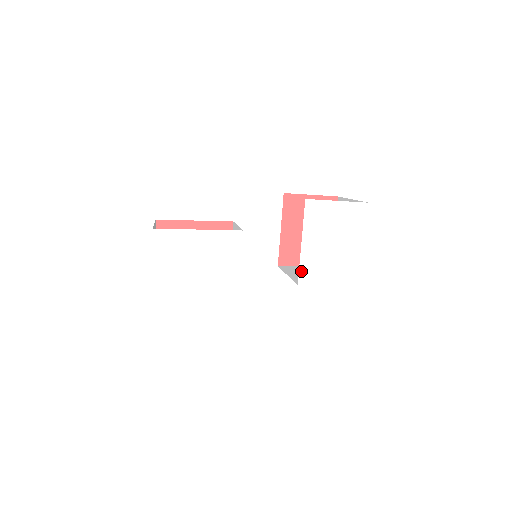
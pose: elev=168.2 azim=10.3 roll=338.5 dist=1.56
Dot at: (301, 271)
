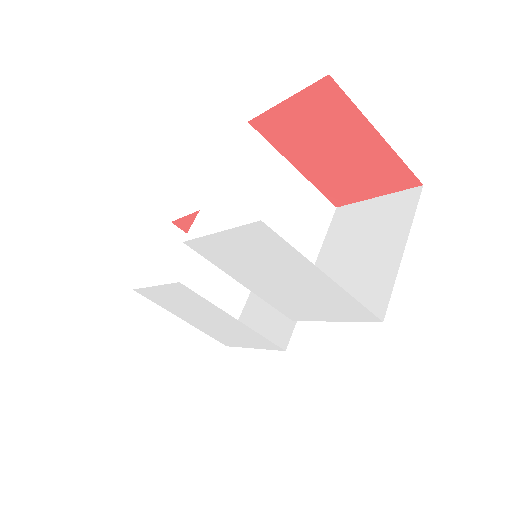
Dot at: (279, 309)
